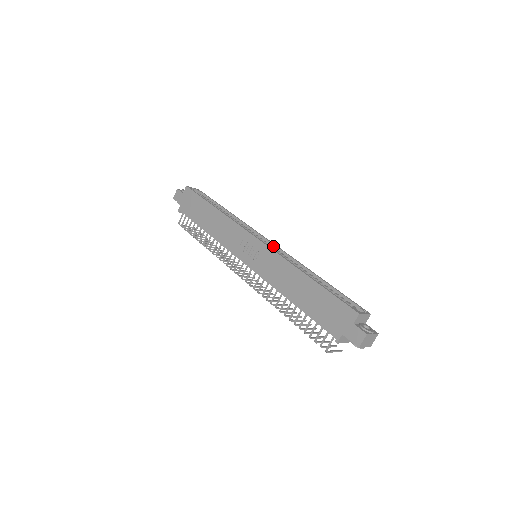
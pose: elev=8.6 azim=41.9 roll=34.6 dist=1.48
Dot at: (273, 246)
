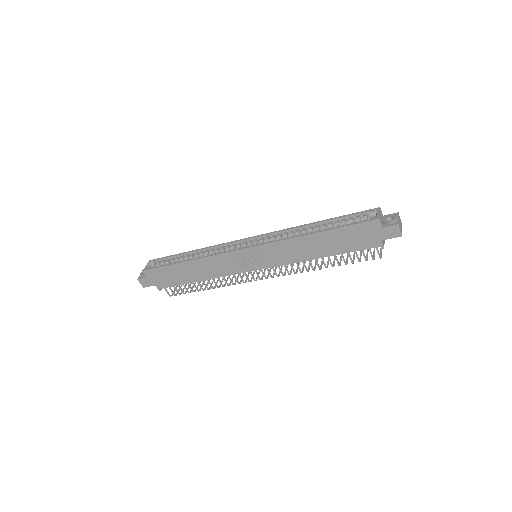
Dot at: (259, 238)
